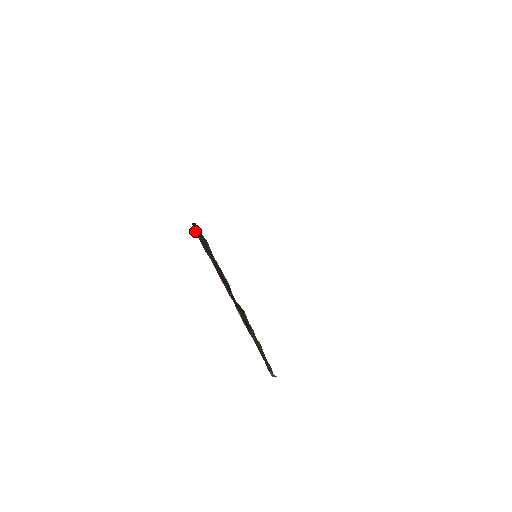
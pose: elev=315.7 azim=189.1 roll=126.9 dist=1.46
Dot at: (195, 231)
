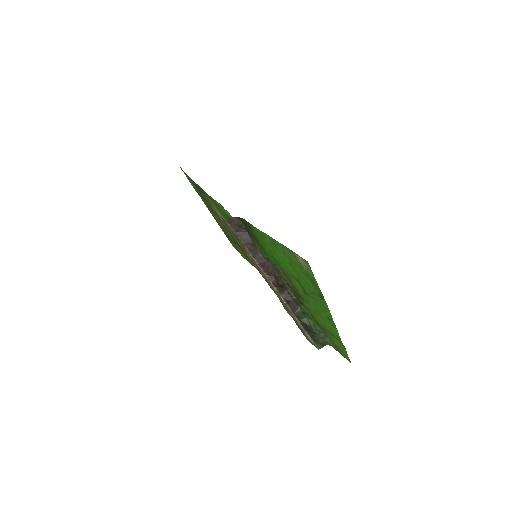
Dot at: (231, 227)
